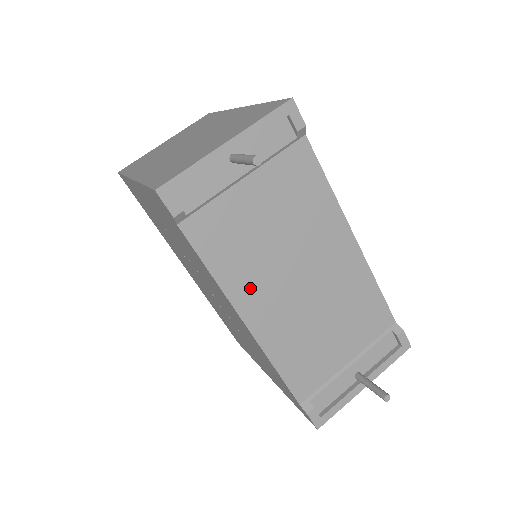
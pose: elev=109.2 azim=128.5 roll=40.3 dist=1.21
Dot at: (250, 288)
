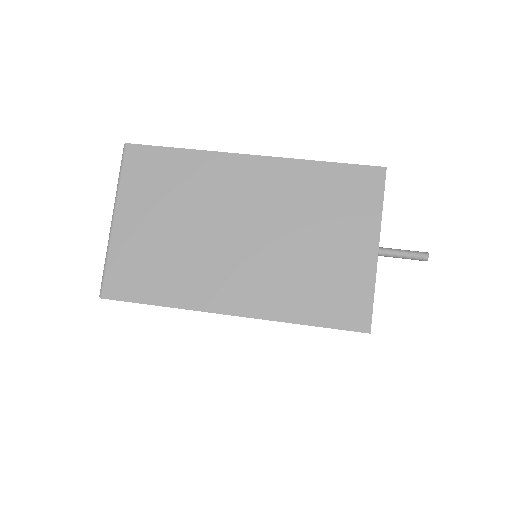
Dot at: occluded
